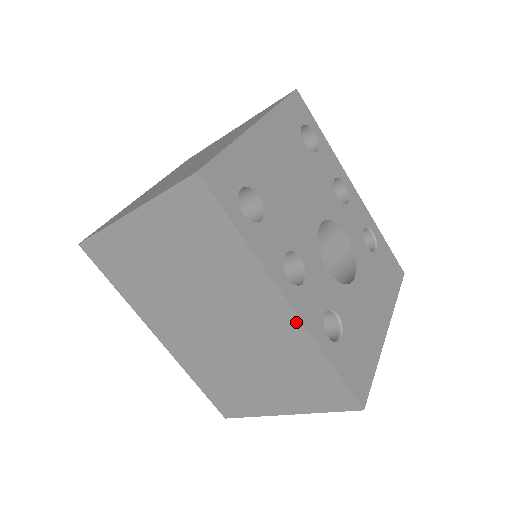
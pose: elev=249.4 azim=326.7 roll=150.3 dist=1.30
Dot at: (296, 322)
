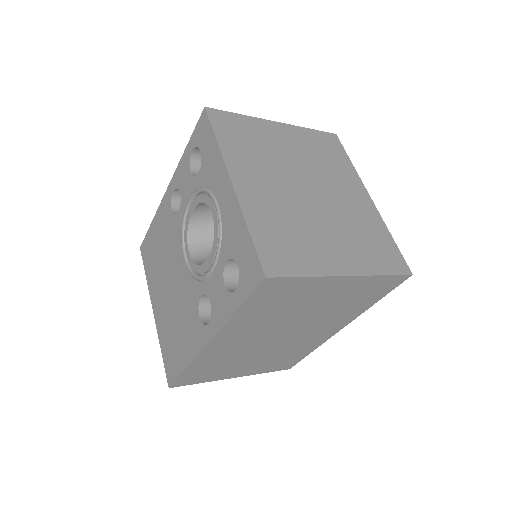
Dot at: (329, 337)
